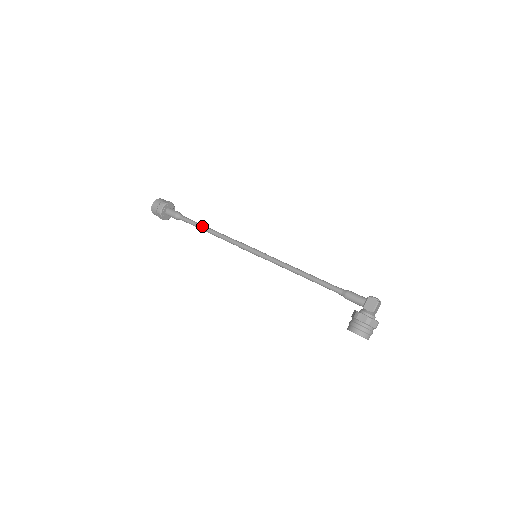
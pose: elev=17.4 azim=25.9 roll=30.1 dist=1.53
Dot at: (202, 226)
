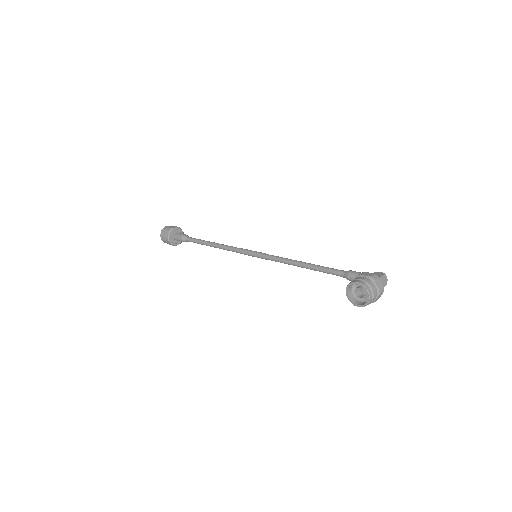
Dot at: (208, 241)
